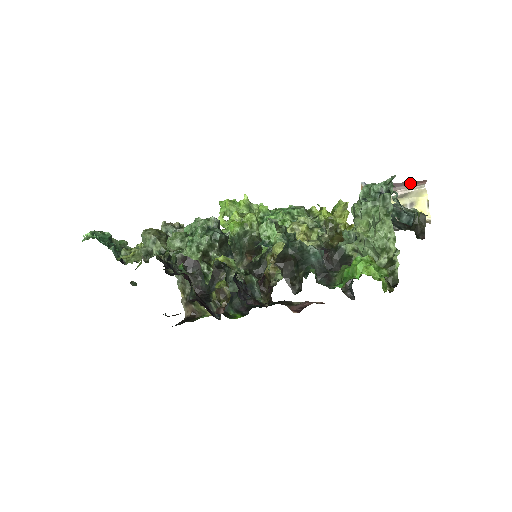
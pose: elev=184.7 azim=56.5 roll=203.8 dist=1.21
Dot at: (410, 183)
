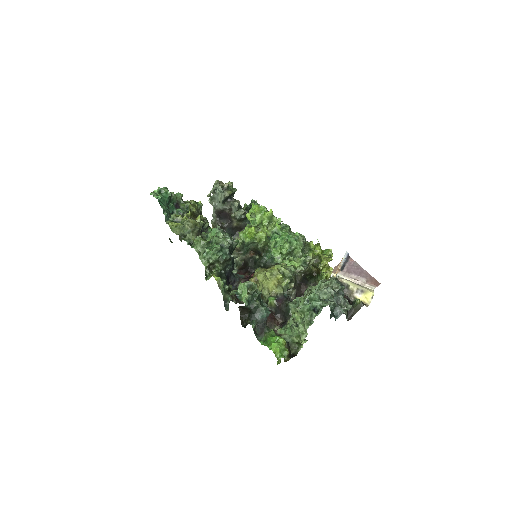
Dot at: (370, 278)
